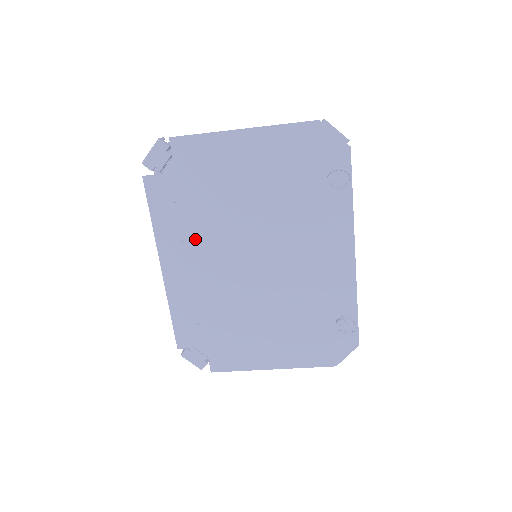
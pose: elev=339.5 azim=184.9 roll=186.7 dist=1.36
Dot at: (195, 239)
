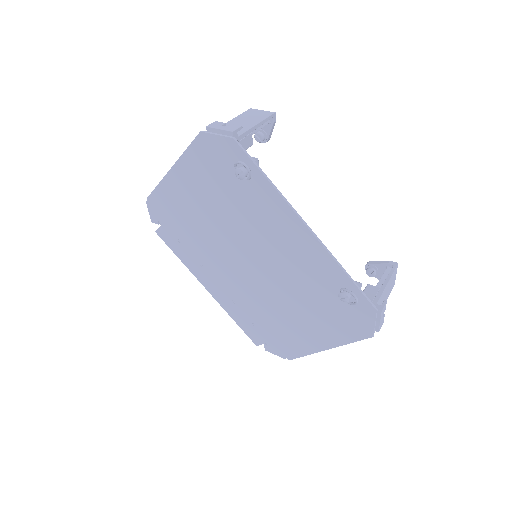
Dot at: (207, 262)
